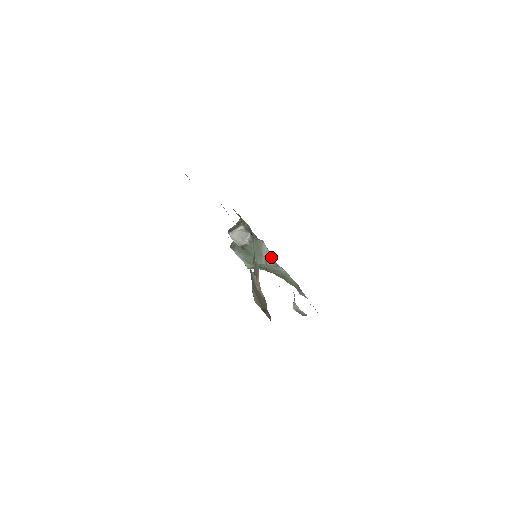
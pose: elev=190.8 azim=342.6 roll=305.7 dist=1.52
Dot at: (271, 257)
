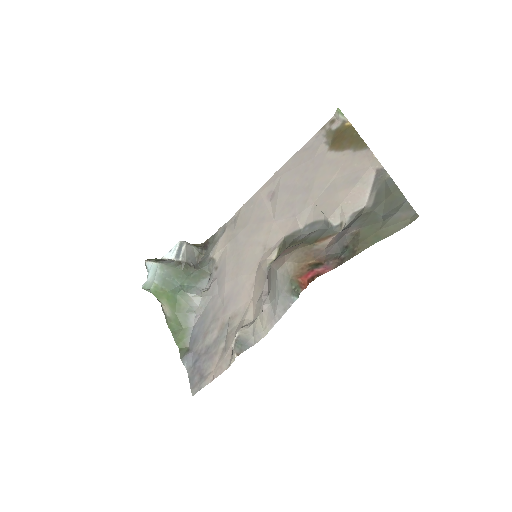
Dot at: (217, 289)
